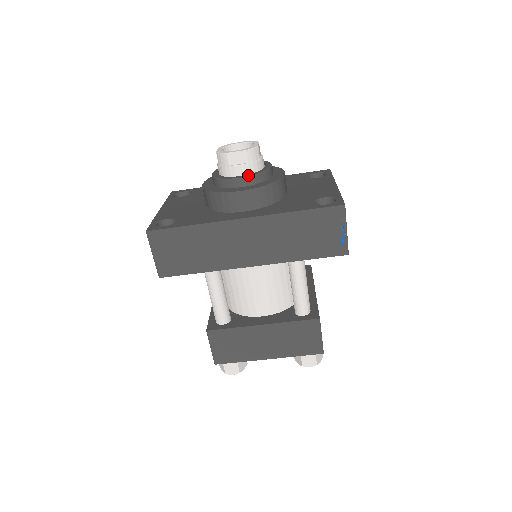
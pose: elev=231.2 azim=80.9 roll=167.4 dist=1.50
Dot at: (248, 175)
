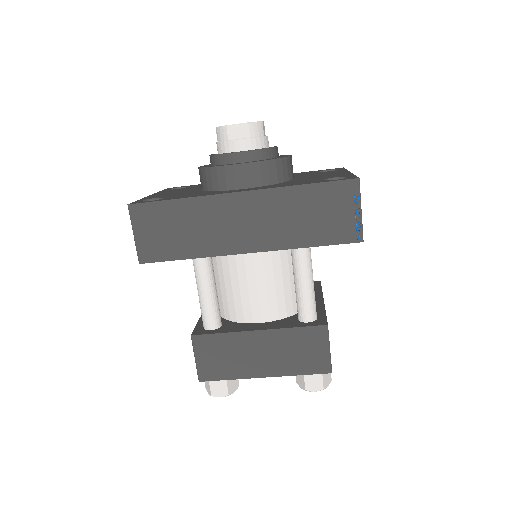
Dot at: (249, 150)
